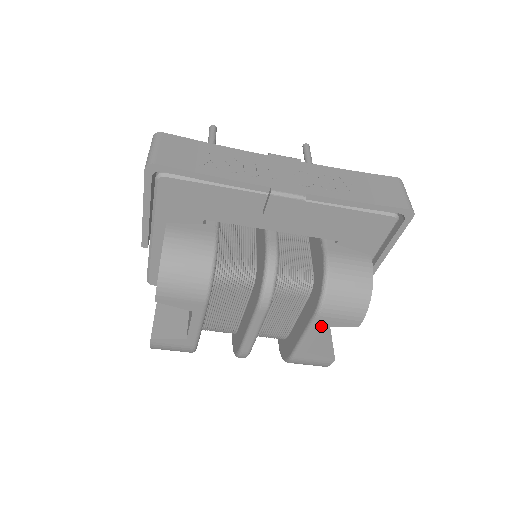
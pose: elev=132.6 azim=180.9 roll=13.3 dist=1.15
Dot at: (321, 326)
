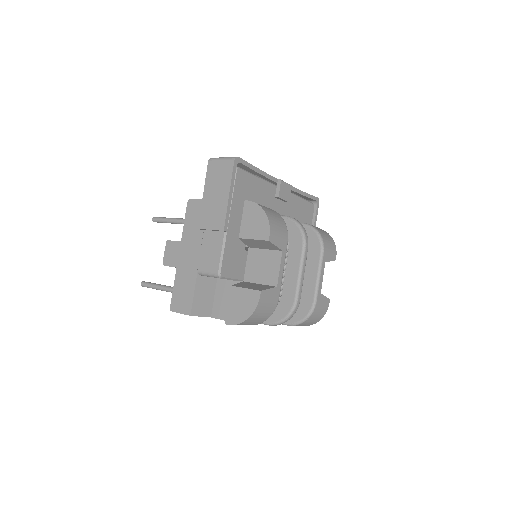
Dot at: (325, 261)
